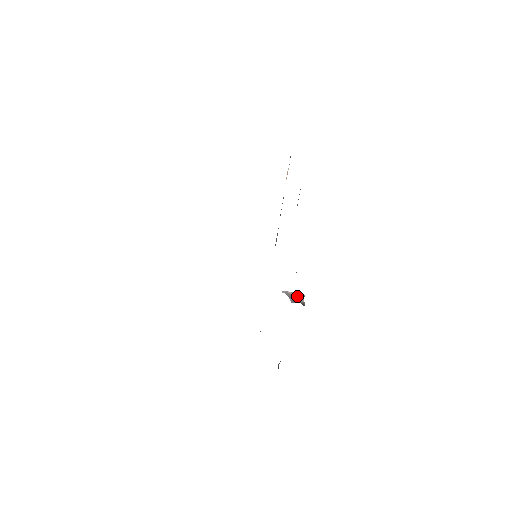
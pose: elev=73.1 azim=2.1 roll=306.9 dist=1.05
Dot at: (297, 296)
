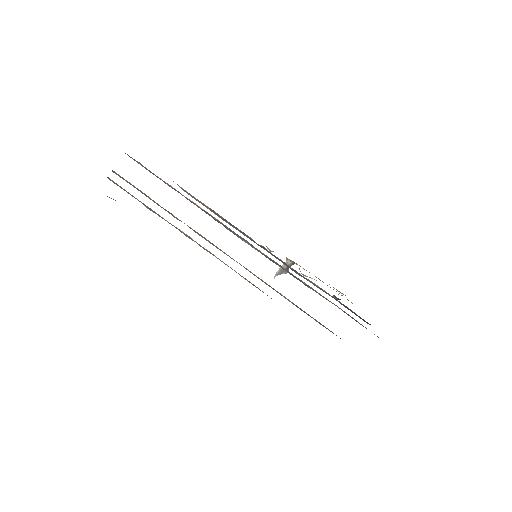
Dot at: (284, 266)
